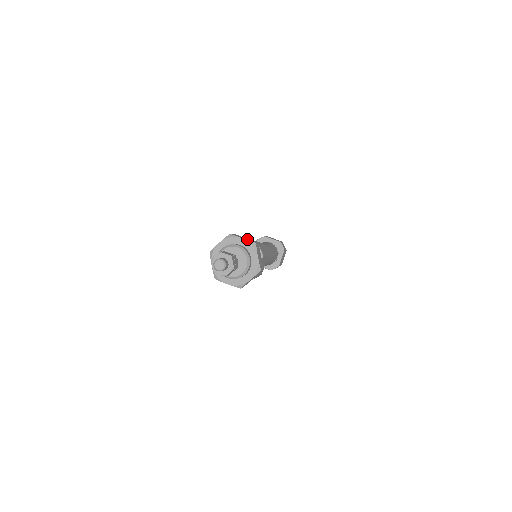
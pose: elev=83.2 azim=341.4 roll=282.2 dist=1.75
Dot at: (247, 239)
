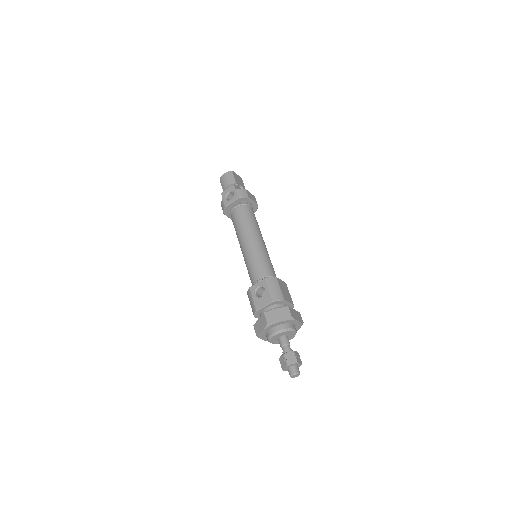
Dot at: (298, 317)
